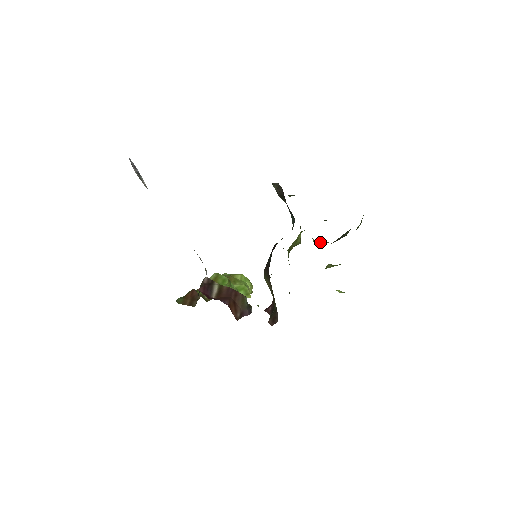
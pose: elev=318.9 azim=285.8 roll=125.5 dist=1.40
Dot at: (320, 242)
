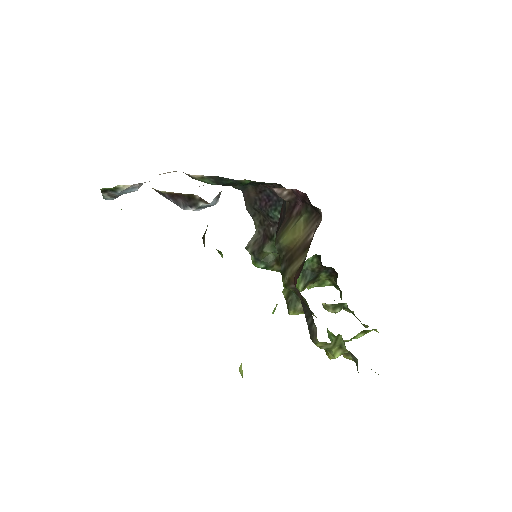
Dot at: occluded
